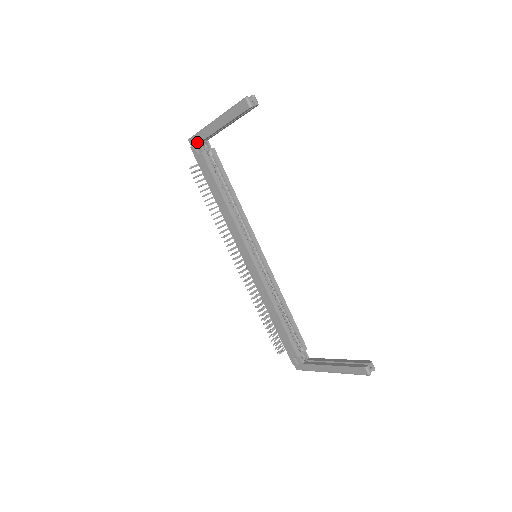
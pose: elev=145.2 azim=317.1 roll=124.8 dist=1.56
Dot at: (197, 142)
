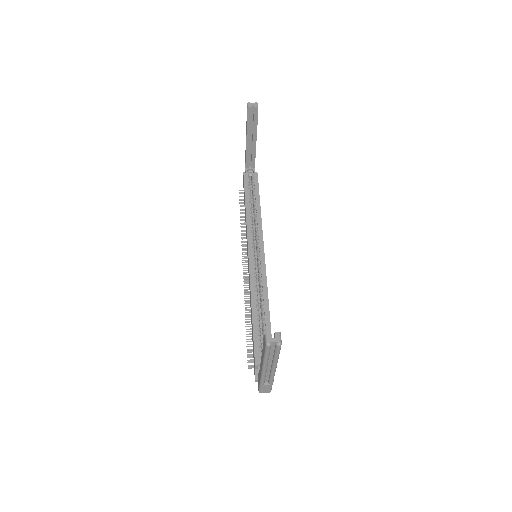
Dot at: (245, 169)
